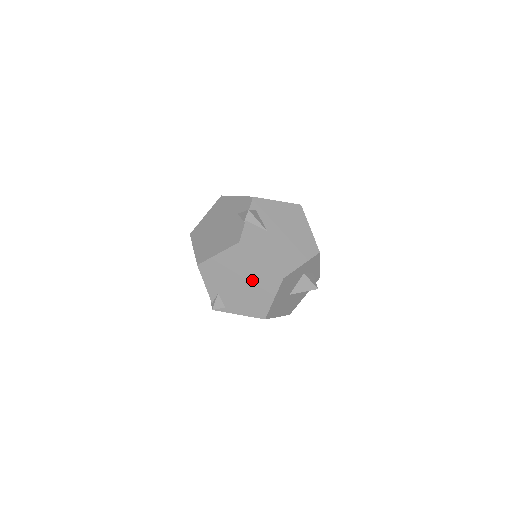
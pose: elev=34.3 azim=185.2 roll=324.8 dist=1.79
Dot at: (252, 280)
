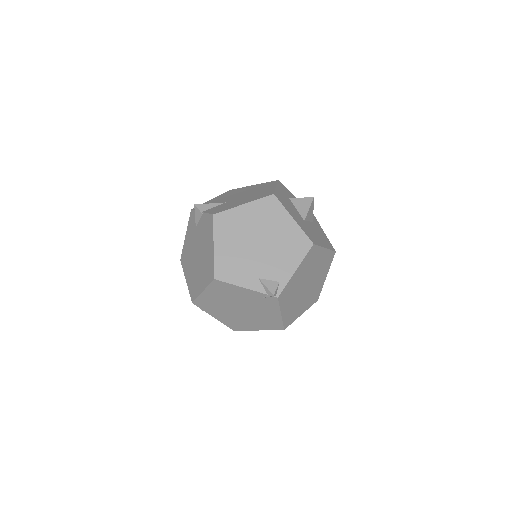
Dot at: (260, 228)
